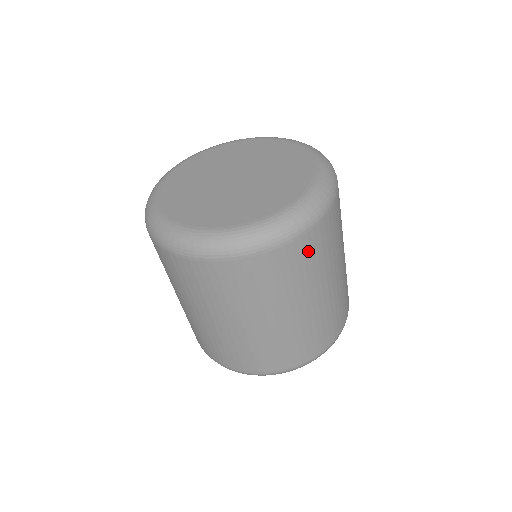
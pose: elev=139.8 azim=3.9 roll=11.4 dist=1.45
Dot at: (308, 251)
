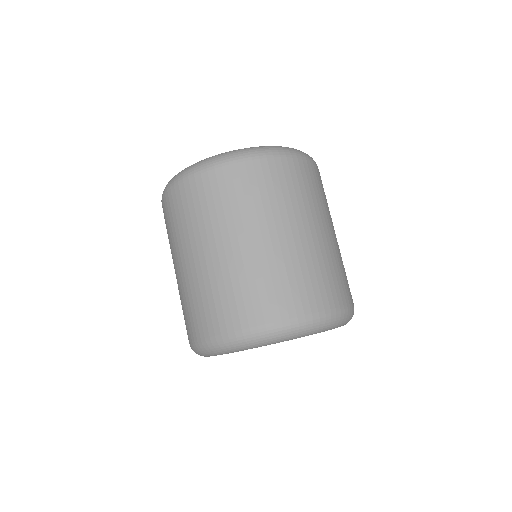
Dot at: (313, 178)
